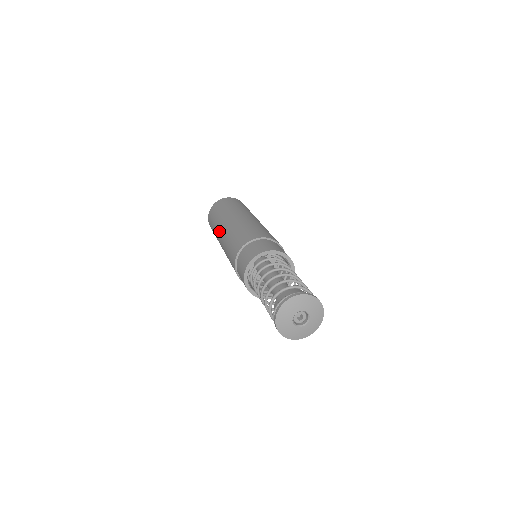
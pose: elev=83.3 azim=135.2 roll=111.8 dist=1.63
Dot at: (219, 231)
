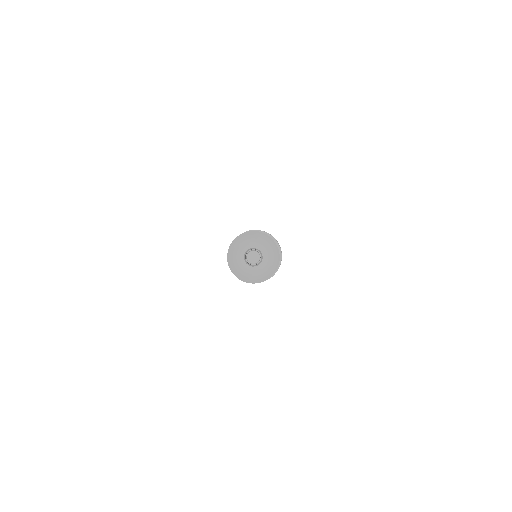
Dot at: occluded
